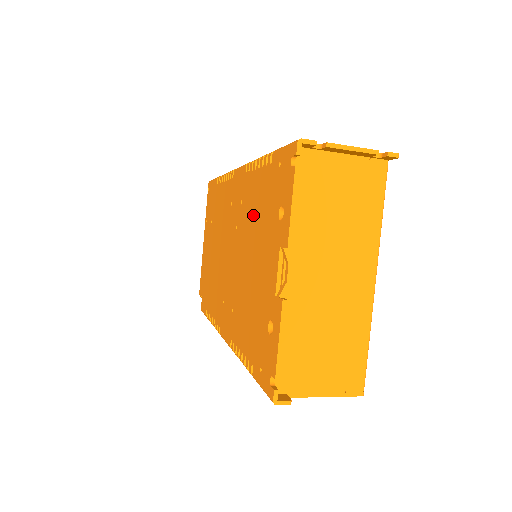
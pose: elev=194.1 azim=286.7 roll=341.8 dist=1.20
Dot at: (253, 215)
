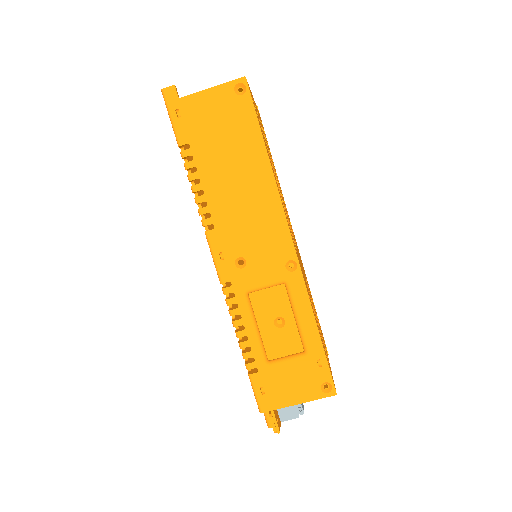
Dot at: occluded
